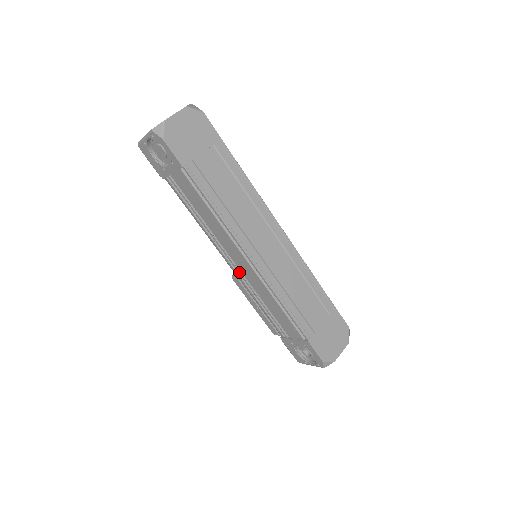
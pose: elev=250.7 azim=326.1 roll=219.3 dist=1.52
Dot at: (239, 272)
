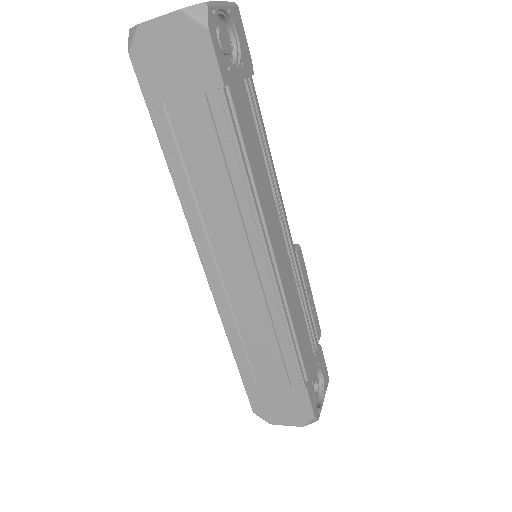
Dot at: occluded
